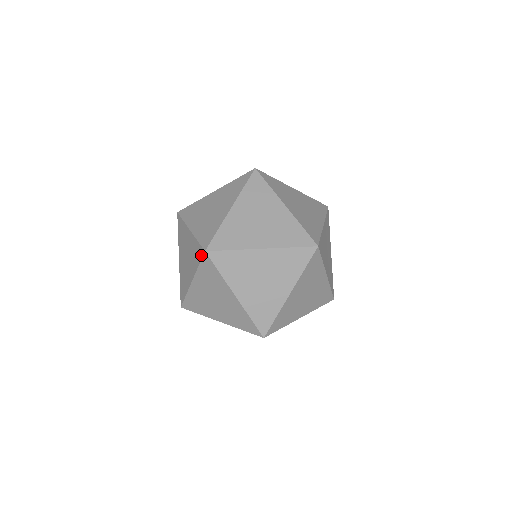
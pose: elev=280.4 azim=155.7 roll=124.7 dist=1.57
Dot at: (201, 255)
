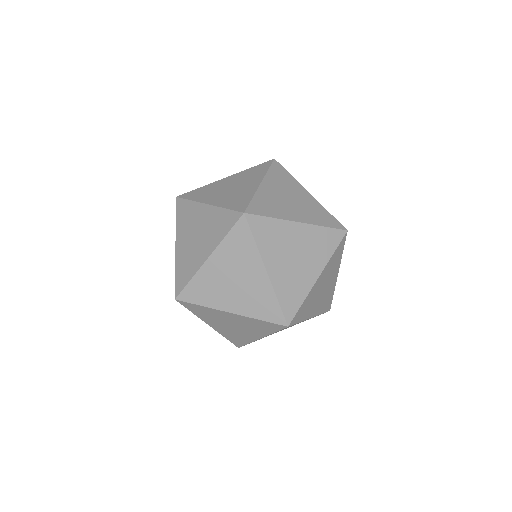
Dot at: occluded
